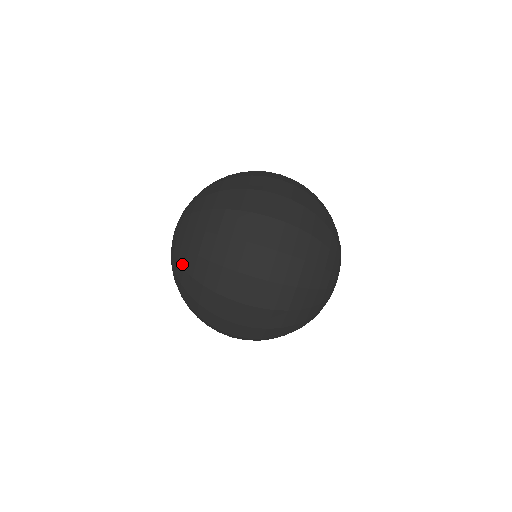
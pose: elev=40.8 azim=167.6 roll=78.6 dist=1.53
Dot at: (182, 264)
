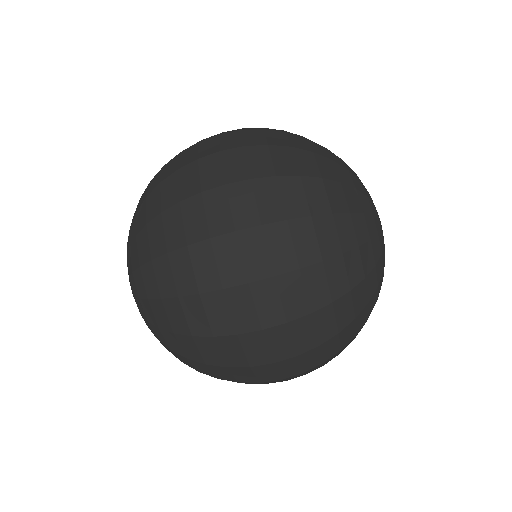
Dot at: (153, 323)
